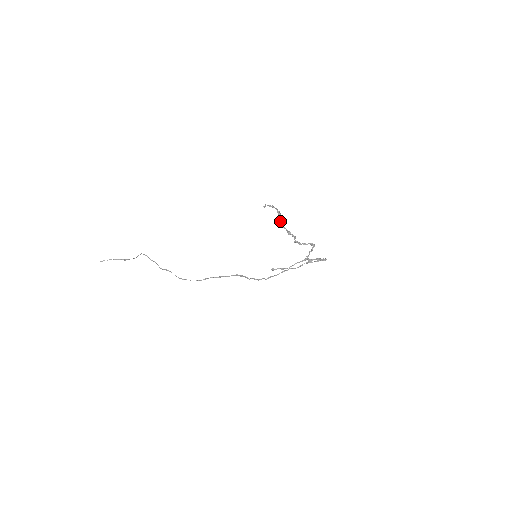
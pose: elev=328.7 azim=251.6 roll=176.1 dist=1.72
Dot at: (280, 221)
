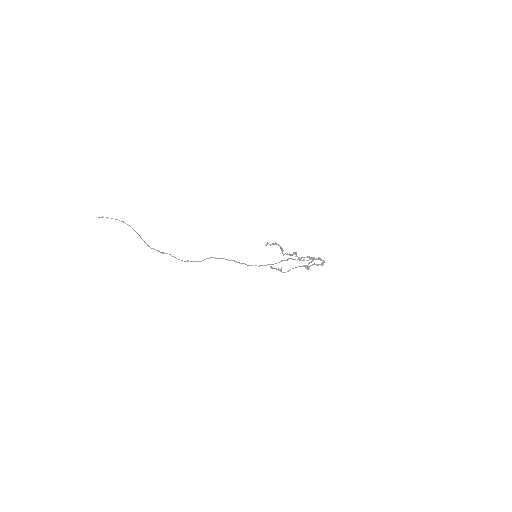
Dot at: (282, 253)
